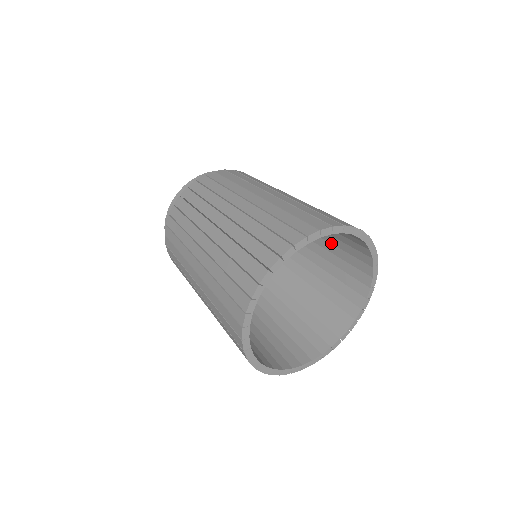
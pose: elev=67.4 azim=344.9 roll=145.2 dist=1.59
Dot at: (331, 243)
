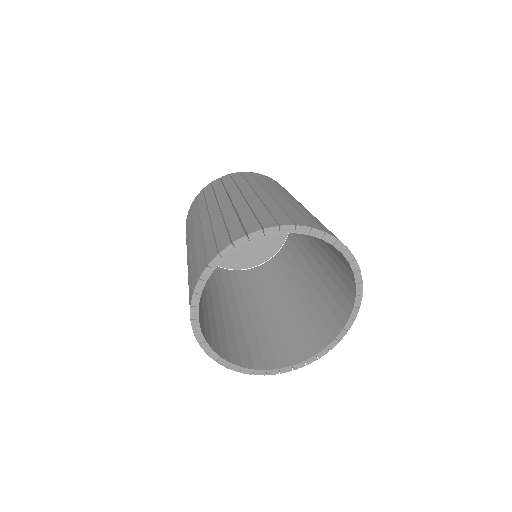
Dot at: (306, 312)
